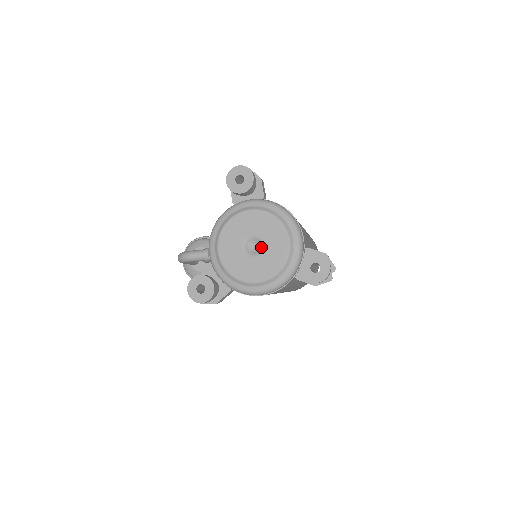
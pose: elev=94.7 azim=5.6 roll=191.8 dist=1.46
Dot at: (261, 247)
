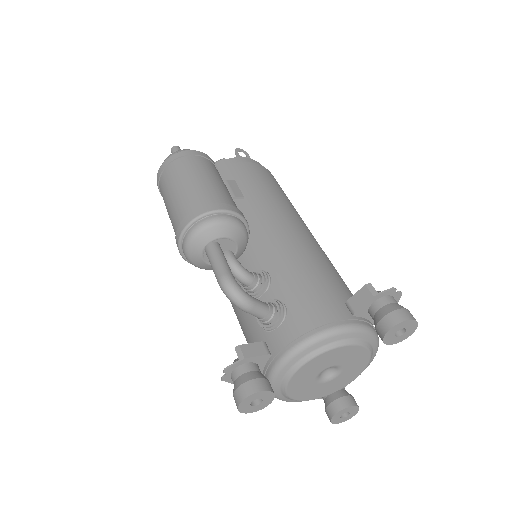
Dot at: (332, 377)
